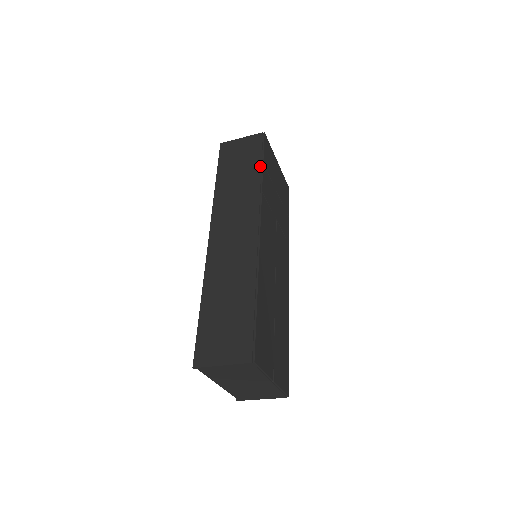
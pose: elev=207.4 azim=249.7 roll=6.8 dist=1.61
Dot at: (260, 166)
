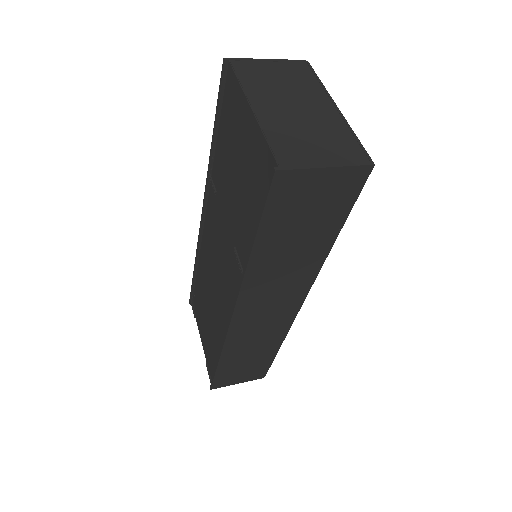
Dot at: (336, 234)
